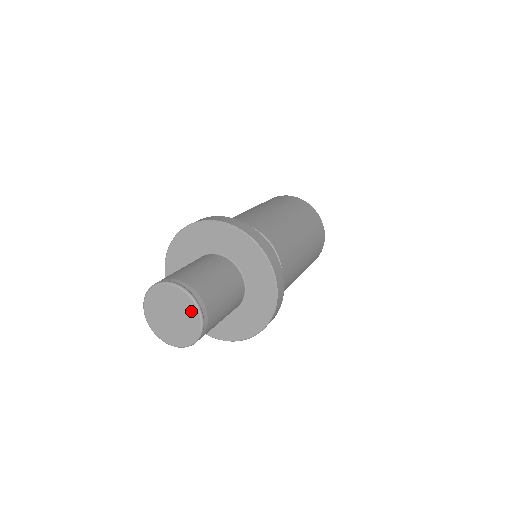
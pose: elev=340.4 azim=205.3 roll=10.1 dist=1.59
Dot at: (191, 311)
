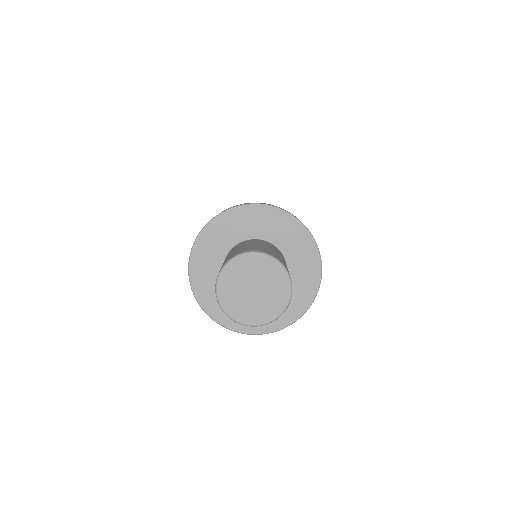
Dot at: (274, 271)
